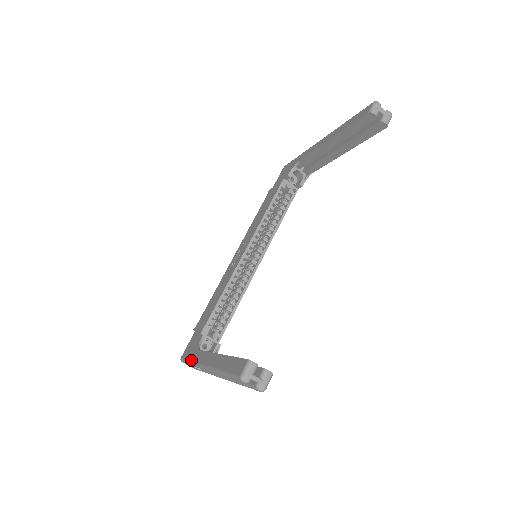
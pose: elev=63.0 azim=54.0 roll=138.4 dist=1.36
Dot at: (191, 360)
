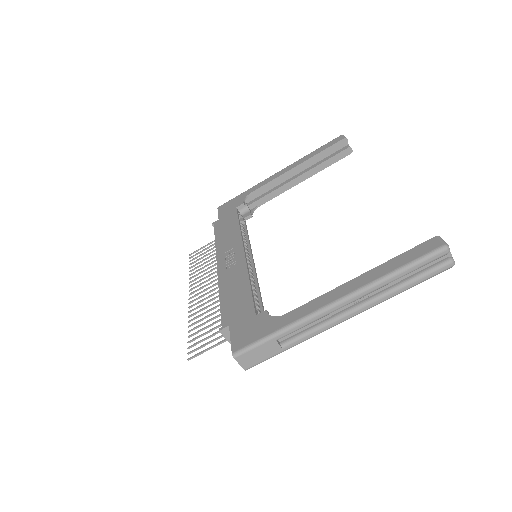
Dot at: (280, 327)
